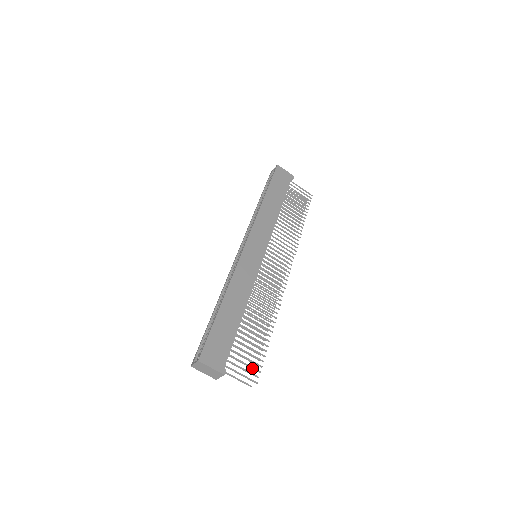
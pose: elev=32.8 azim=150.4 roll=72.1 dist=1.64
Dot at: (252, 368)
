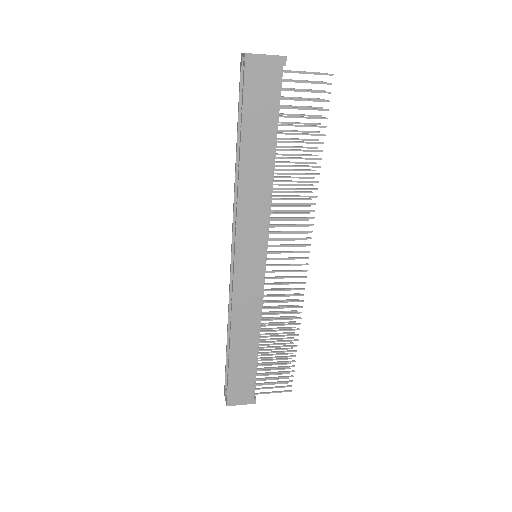
Dot at: (283, 382)
